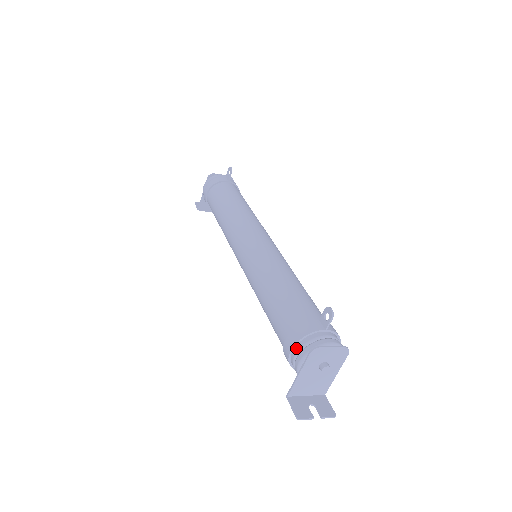
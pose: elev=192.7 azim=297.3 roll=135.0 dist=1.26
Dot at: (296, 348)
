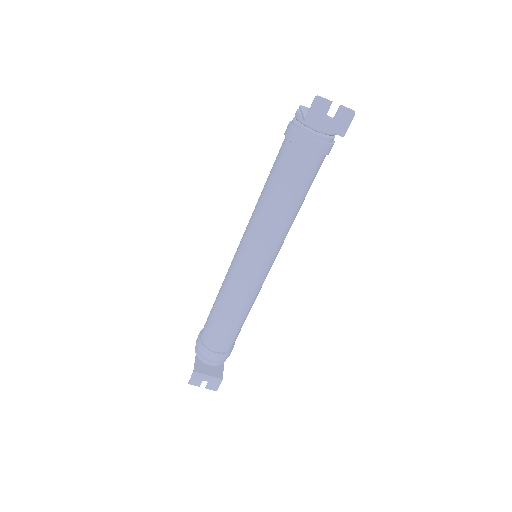
Dot at: (292, 121)
